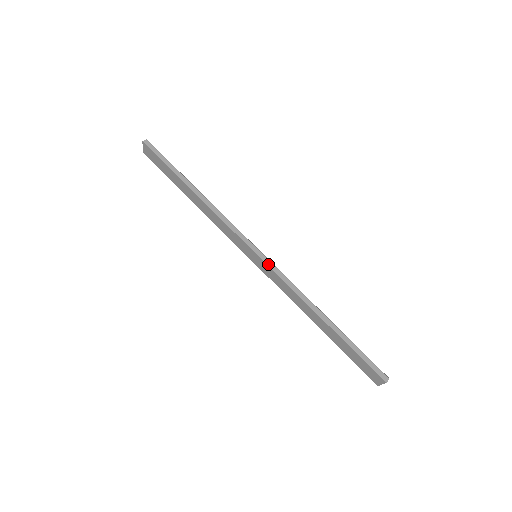
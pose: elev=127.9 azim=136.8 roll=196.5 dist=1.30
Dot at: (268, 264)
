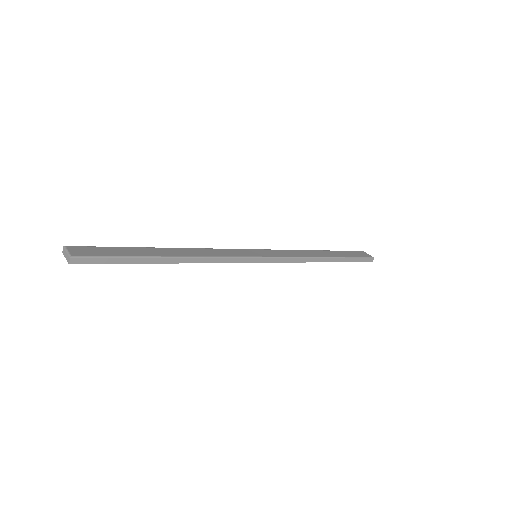
Dot at: (274, 262)
